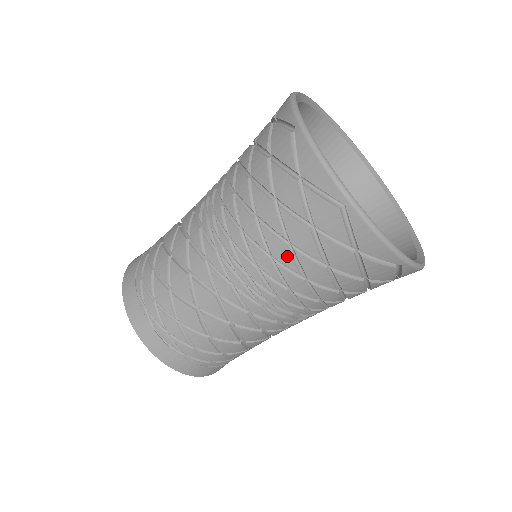
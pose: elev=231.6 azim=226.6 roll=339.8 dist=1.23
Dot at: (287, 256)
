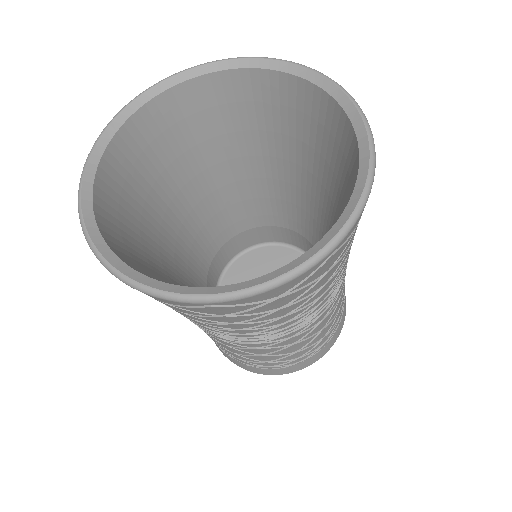
Dot at: occluded
